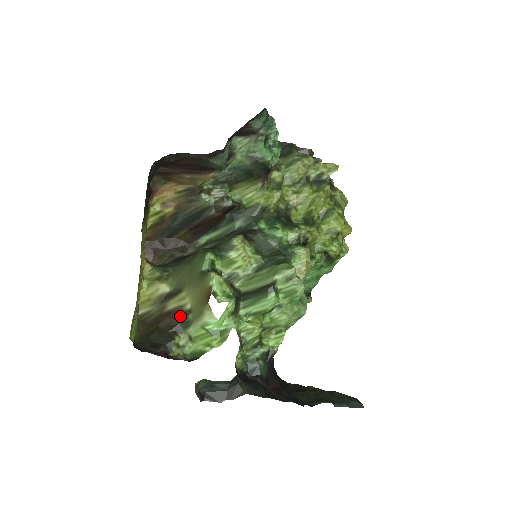
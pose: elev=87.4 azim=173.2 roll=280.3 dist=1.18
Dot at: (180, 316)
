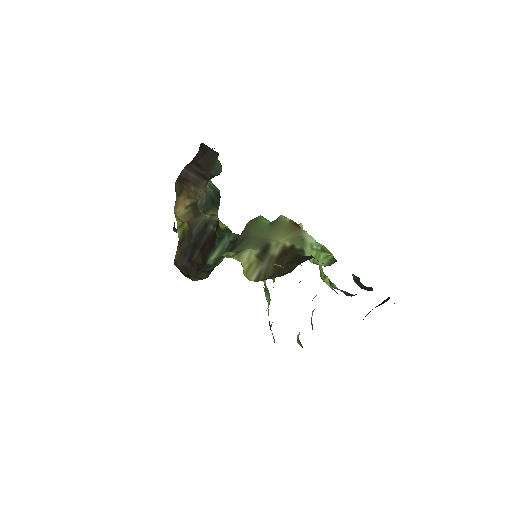
Dot at: (291, 251)
